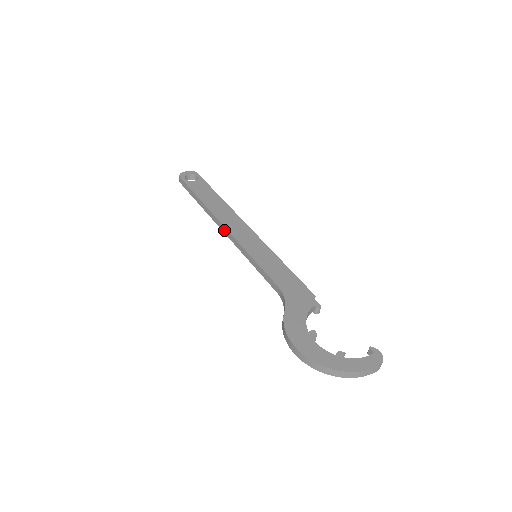
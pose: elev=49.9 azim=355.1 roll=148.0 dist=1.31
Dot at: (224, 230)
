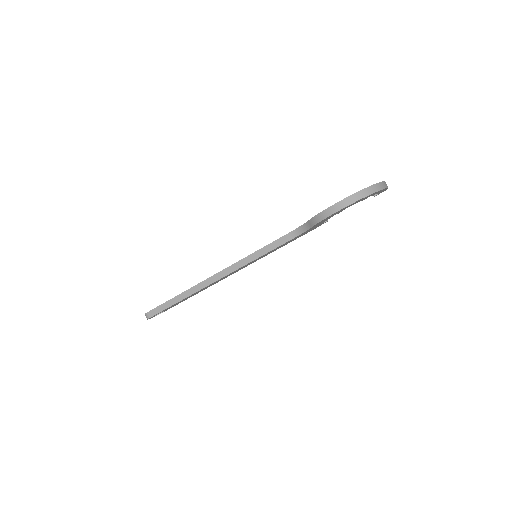
Dot at: (217, 277)
